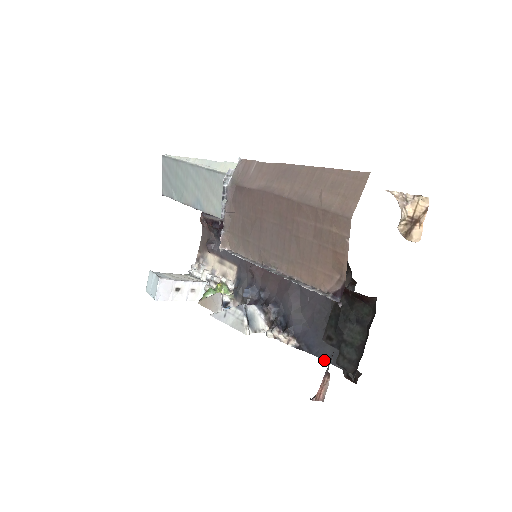
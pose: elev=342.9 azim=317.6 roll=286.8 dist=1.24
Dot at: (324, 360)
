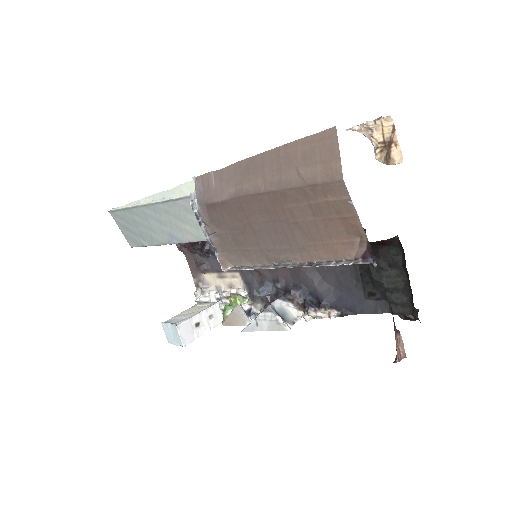
Dot at: (372, 313)
